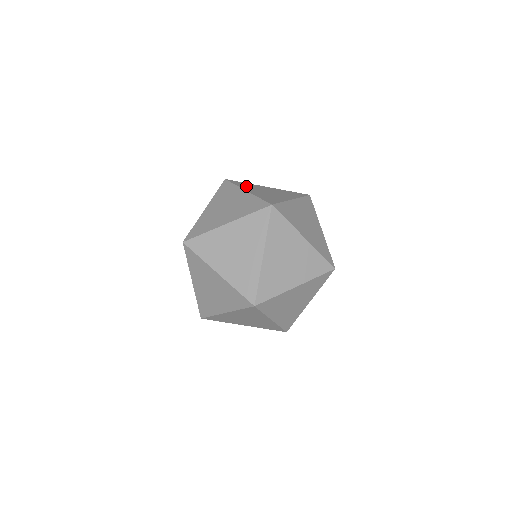
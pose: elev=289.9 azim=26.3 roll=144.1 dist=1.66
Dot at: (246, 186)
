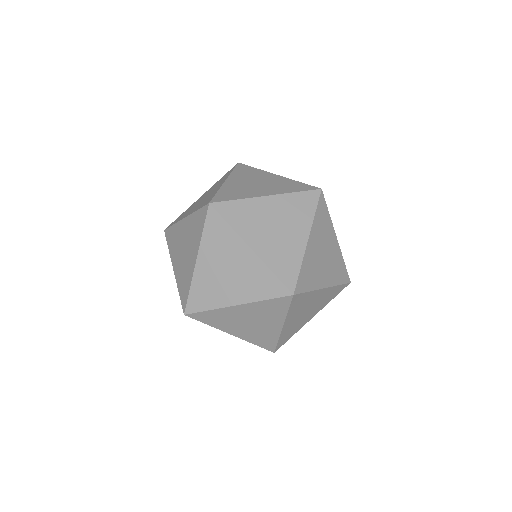
Dot at: (242, 173)
